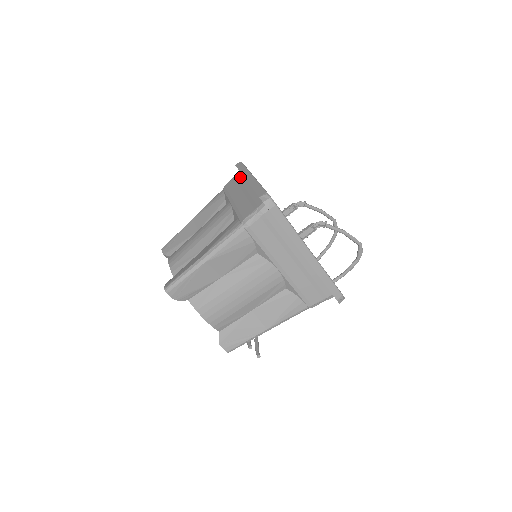
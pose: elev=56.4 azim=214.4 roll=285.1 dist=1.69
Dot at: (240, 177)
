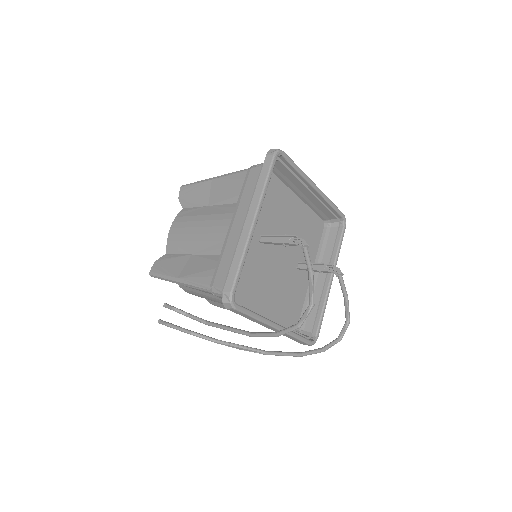
Dot at: (324, 210)
